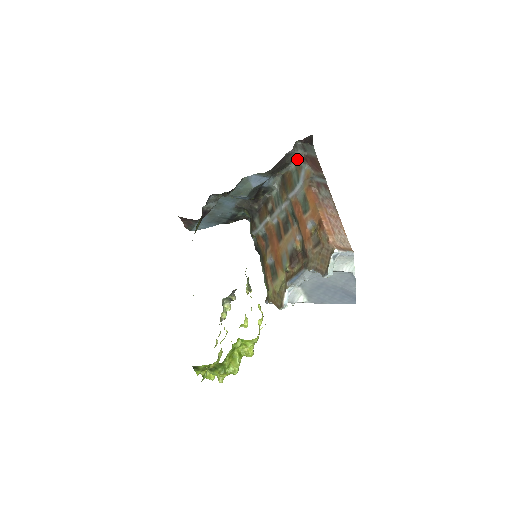
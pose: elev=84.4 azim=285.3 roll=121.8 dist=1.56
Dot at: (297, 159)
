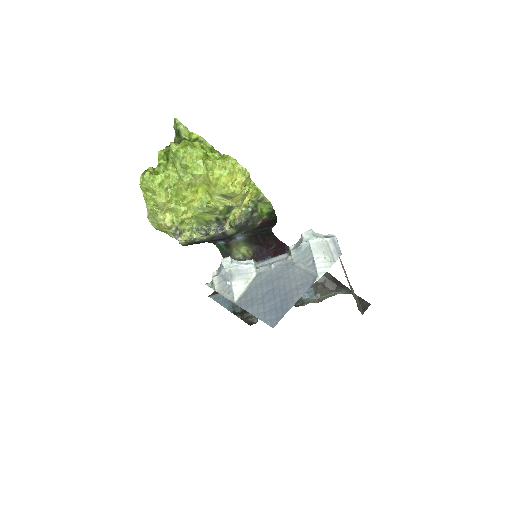
Dot at: occluded
